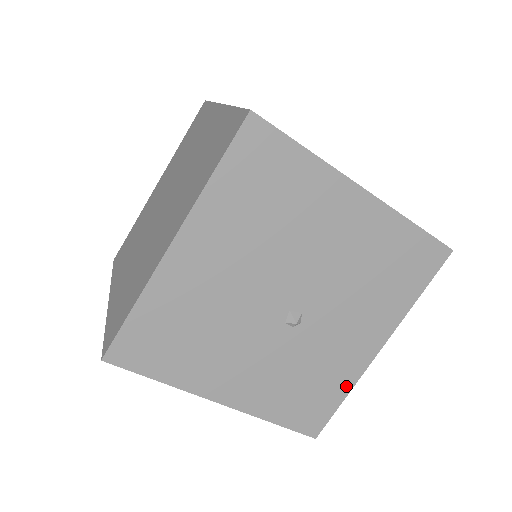
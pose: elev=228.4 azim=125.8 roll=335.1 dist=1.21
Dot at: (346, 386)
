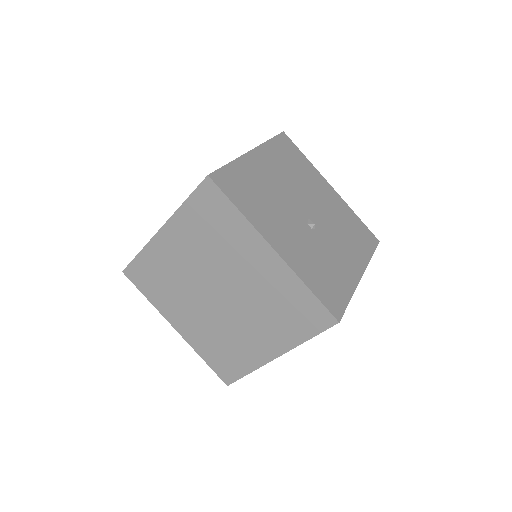
Dot at: (349, 290)
